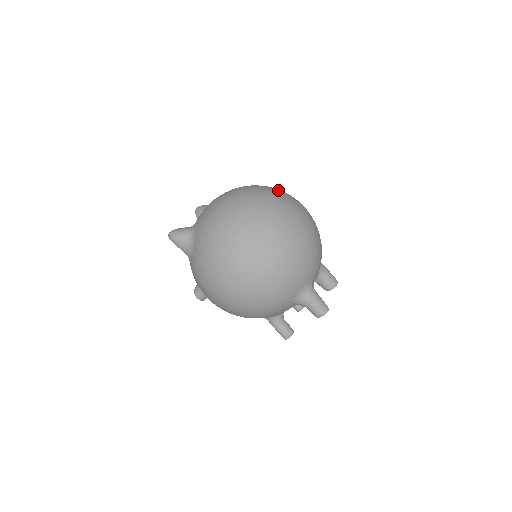
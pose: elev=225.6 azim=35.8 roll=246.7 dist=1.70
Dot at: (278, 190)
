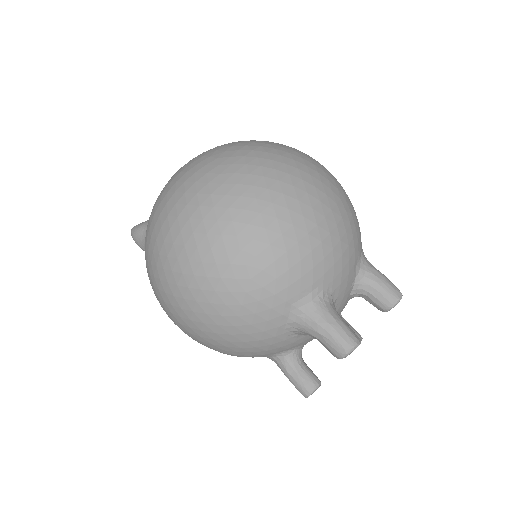
Dot at: occluded
